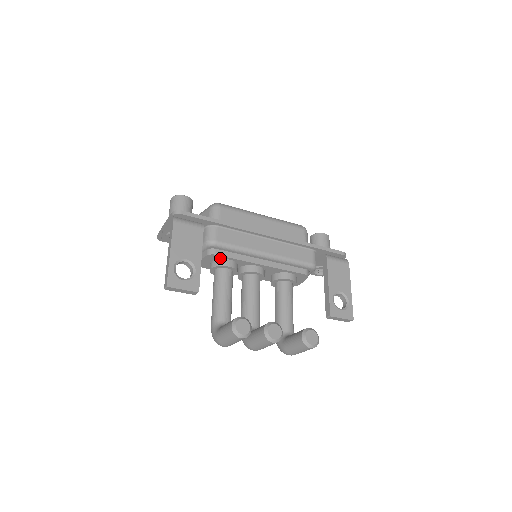
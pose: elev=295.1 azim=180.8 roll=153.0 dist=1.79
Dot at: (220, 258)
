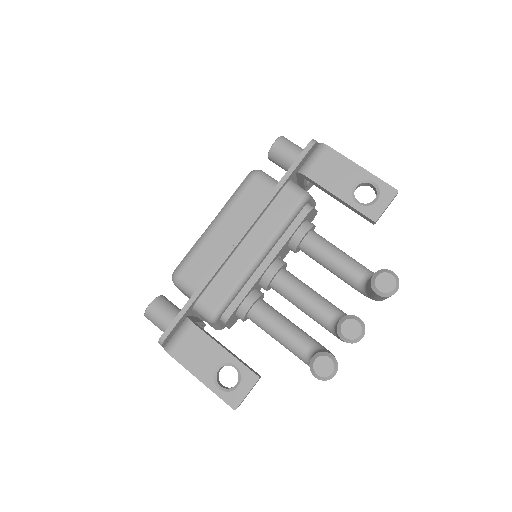
Dot at: (236, 310)
